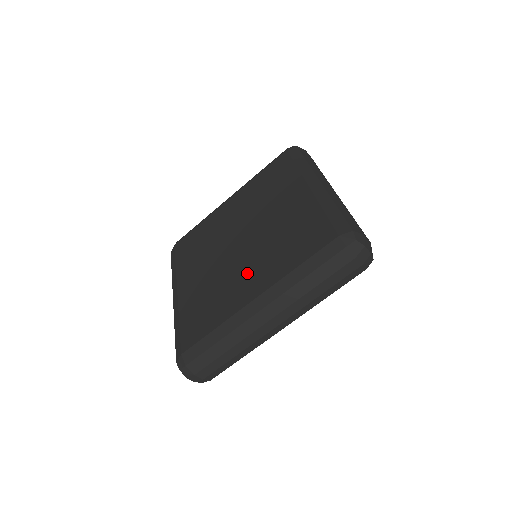
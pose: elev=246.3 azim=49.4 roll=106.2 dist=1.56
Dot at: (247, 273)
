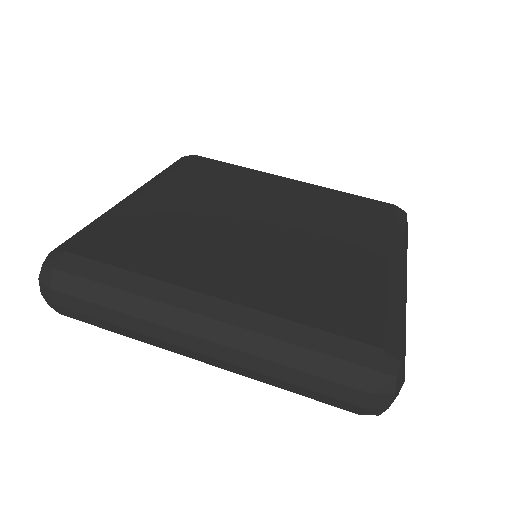
Dot at: (235, 261)
